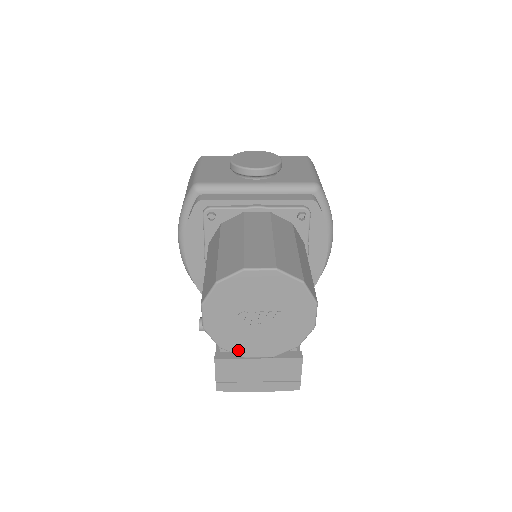
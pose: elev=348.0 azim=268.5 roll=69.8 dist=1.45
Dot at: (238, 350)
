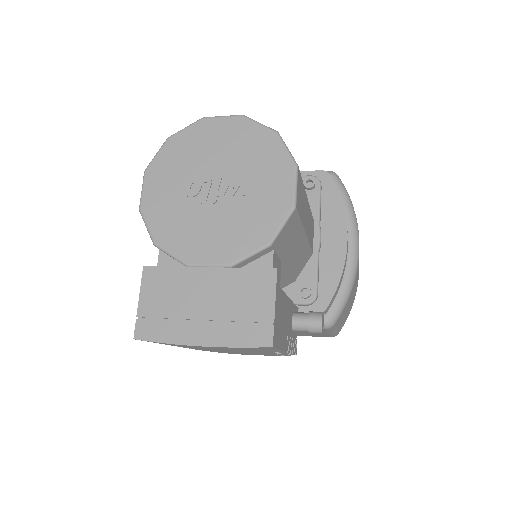
Dot at: (179, 249)
